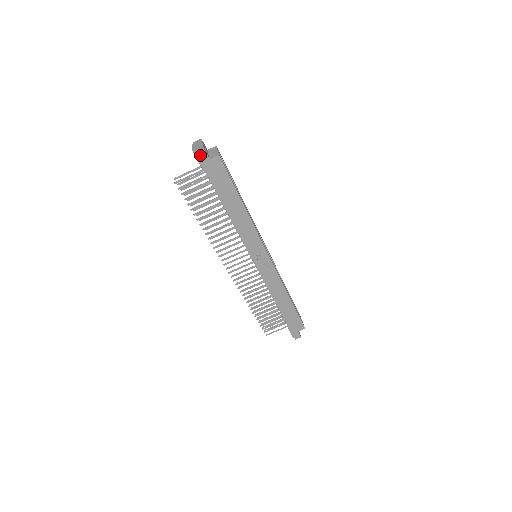
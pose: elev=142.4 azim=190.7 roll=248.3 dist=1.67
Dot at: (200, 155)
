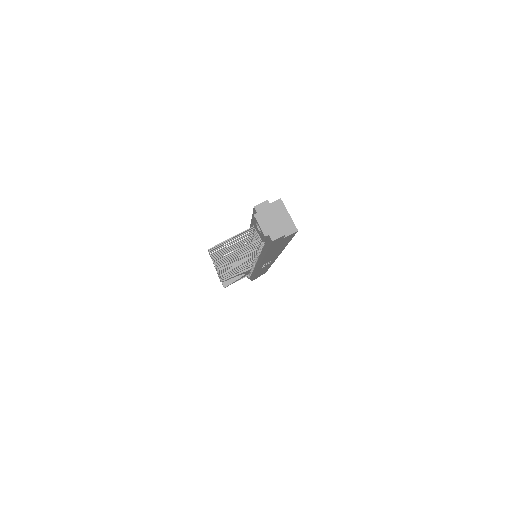
Dot at: (275, 240)
